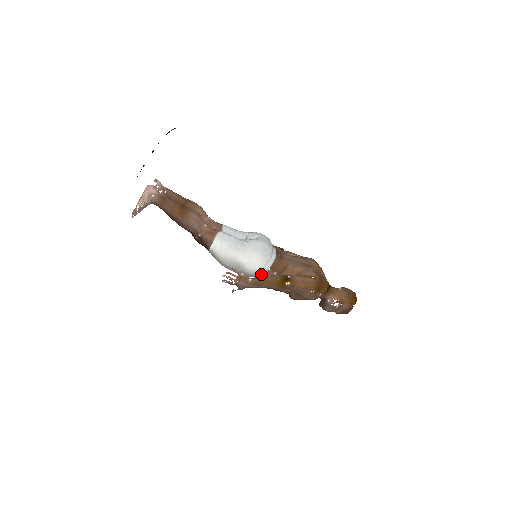
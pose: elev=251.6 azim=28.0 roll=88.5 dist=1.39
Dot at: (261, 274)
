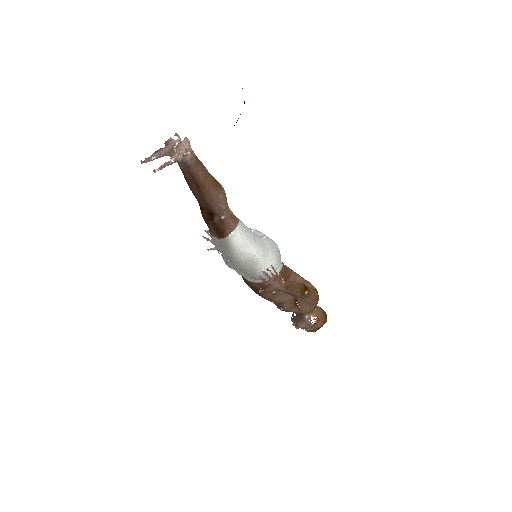
Dot at: occluded
